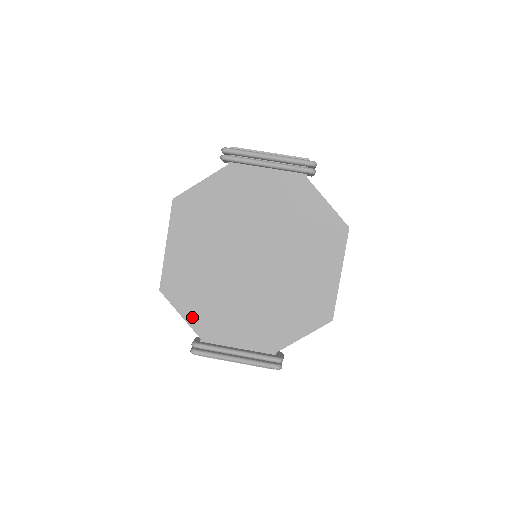
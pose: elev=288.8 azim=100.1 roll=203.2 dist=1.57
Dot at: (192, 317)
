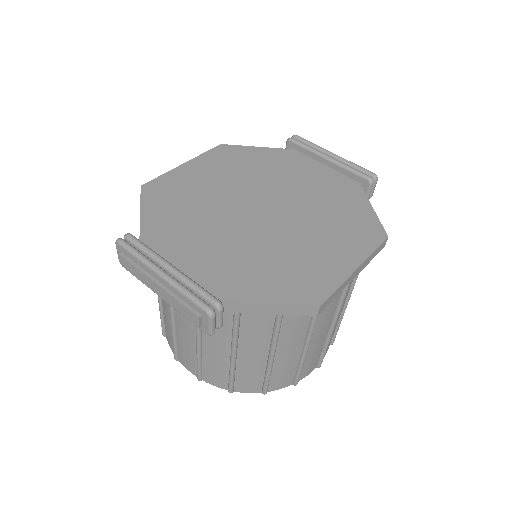
Dot at: (151, 220)
